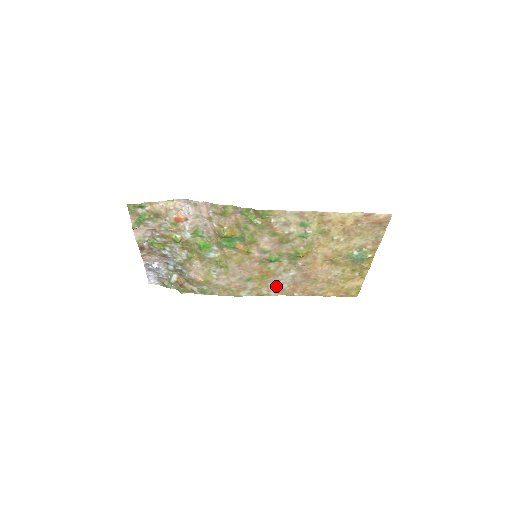
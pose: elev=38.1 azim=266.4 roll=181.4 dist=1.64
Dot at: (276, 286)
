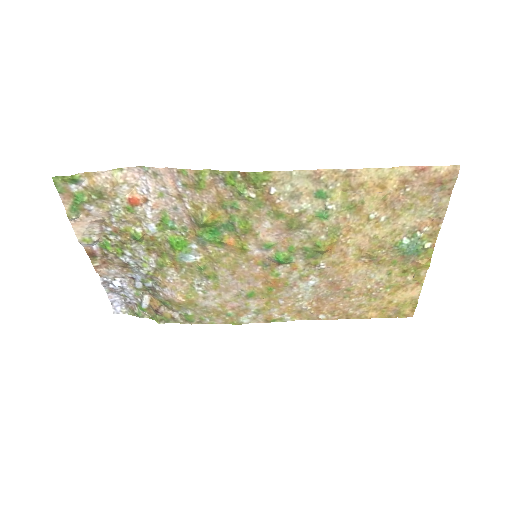
Dot at: (291, 305)
